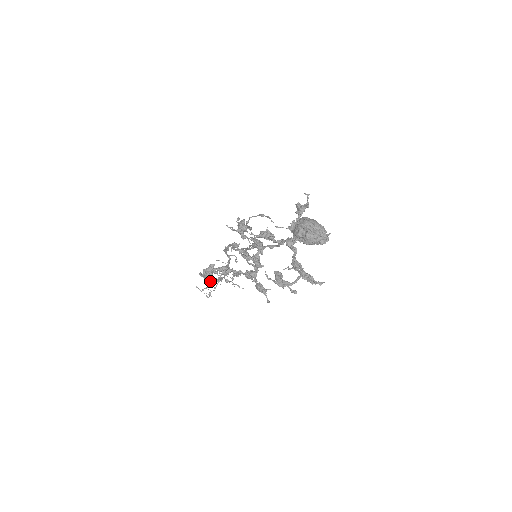
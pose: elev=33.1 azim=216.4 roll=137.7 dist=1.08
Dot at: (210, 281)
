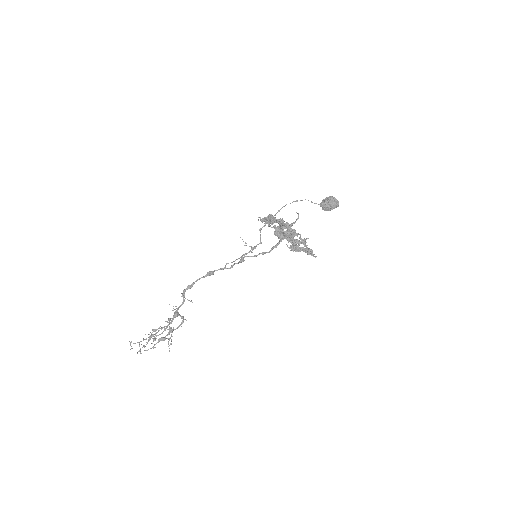
Dot at: occluded
